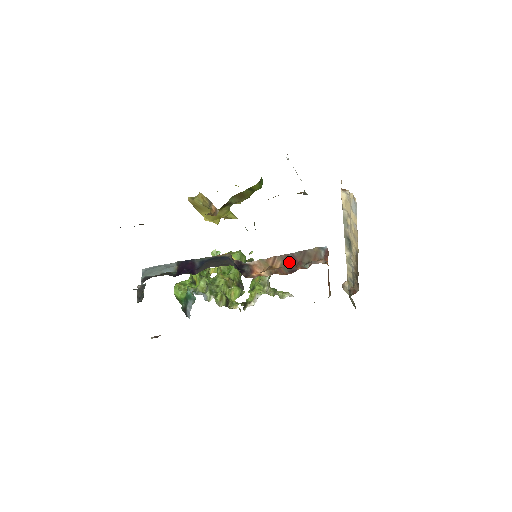
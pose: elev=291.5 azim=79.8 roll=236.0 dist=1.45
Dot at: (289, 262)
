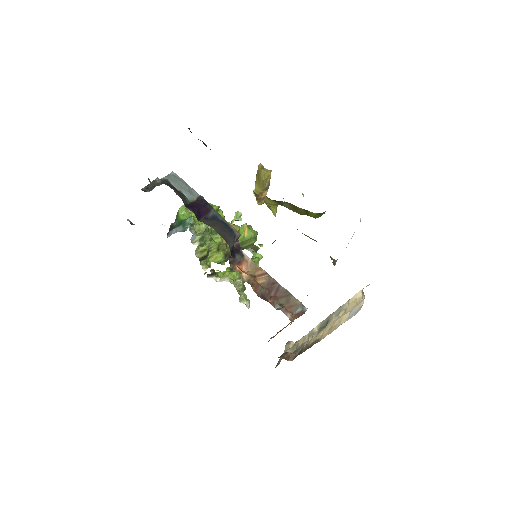
Dot at: (270, 288)
